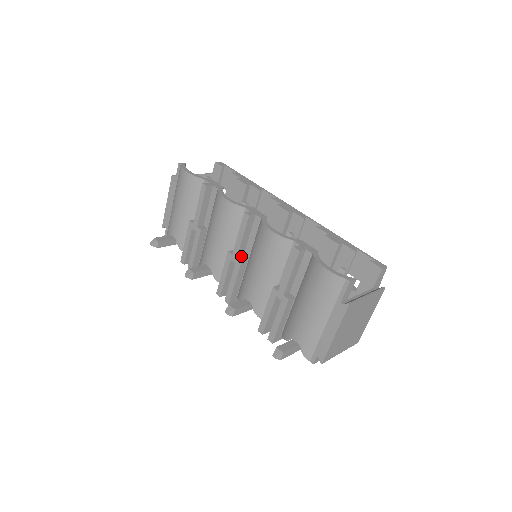
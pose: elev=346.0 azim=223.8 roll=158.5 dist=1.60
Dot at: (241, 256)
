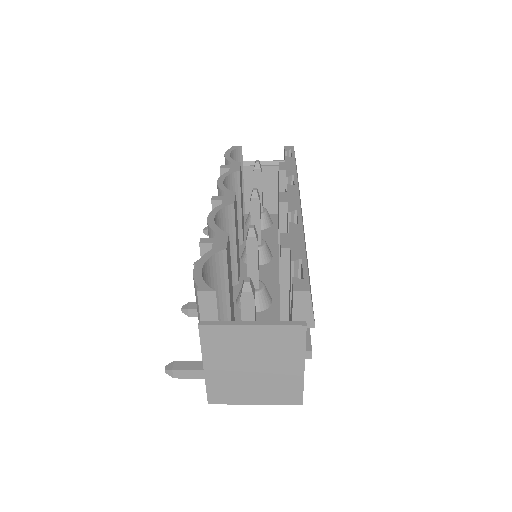
Dot at: occluded
